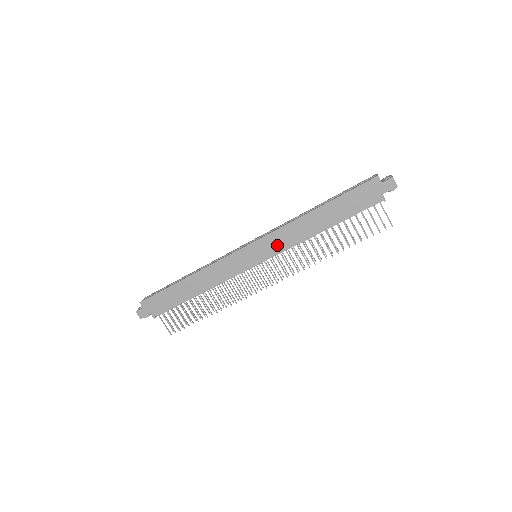
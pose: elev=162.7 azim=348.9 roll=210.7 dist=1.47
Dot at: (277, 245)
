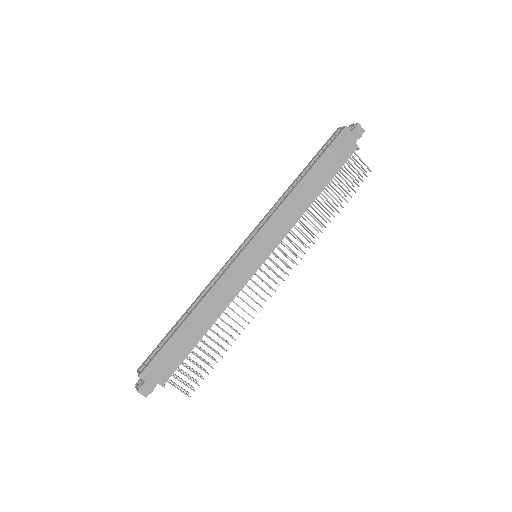
Dot at: (277, 233)
